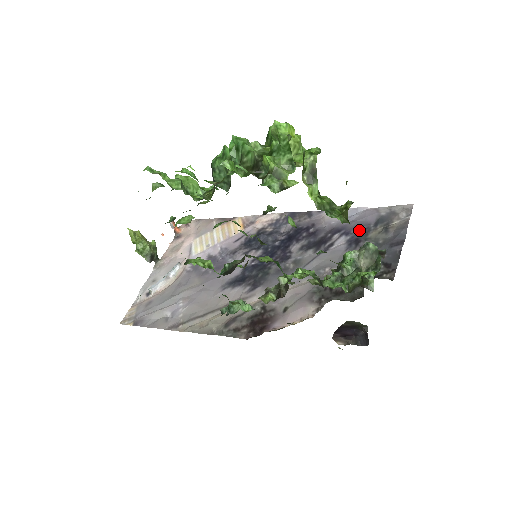
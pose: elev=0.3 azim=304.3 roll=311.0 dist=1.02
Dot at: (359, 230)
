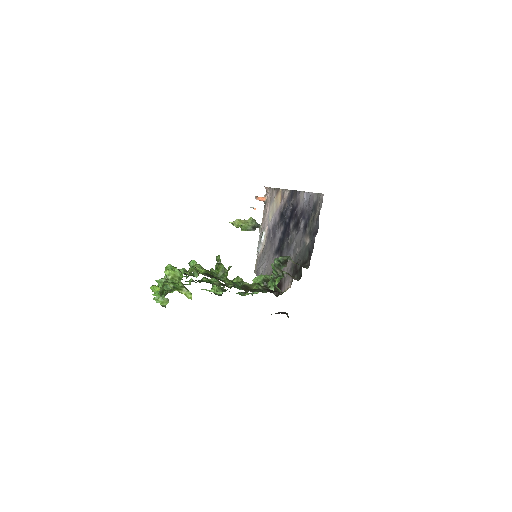
Dot at: (307, 216)
